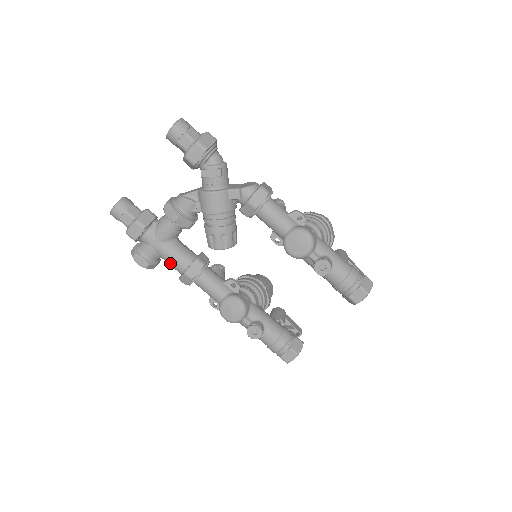
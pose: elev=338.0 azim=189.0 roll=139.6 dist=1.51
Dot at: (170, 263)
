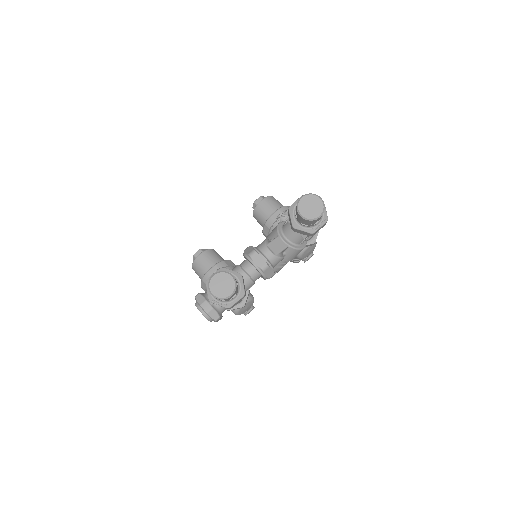
Dot at: occluded
